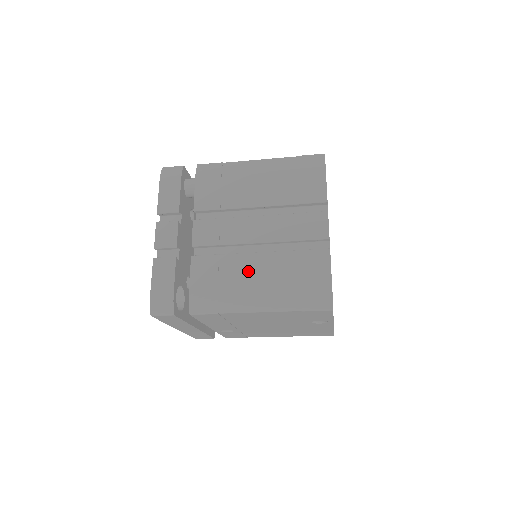
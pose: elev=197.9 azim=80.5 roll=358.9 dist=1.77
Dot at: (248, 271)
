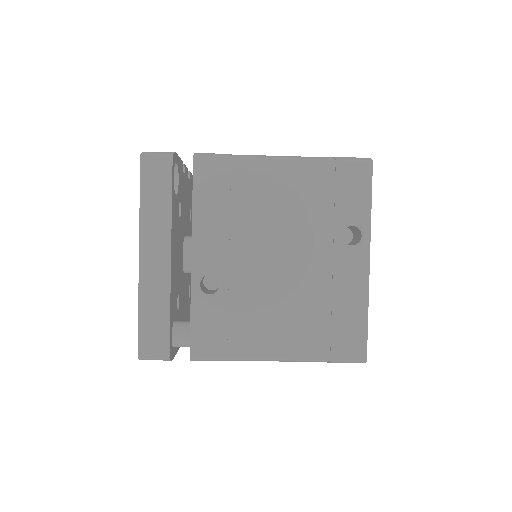
Dot at: occluded
